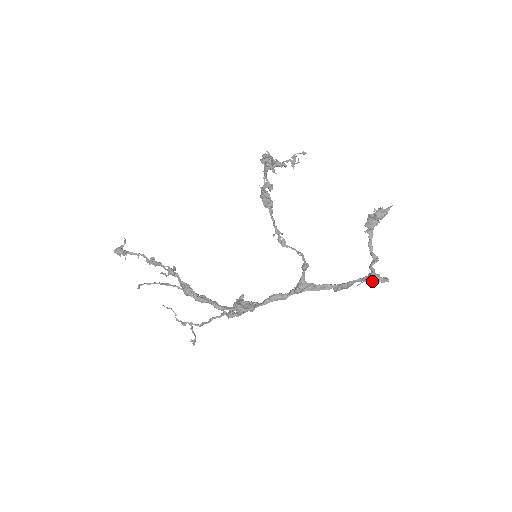
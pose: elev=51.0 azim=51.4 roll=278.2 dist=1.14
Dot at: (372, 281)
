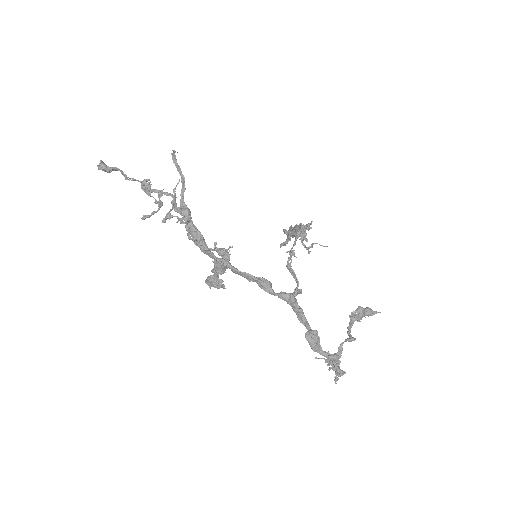
Dot at: (334, 360)
